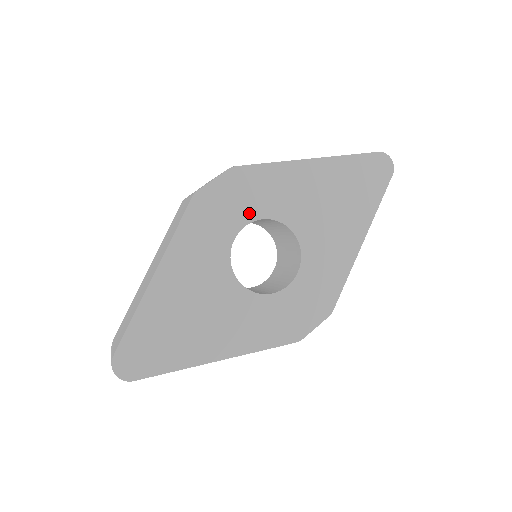
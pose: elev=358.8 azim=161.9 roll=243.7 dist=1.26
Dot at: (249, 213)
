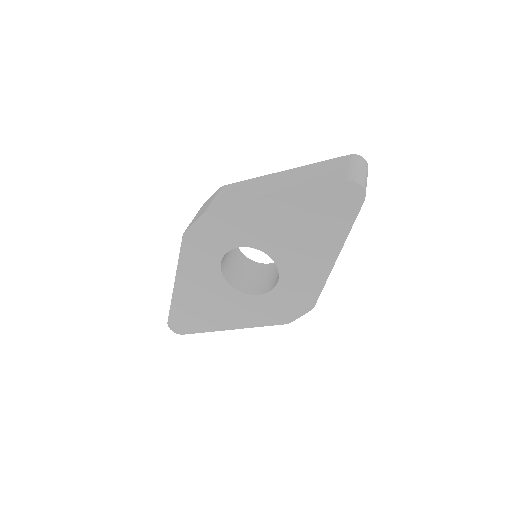
Dot at: (227, 244)
